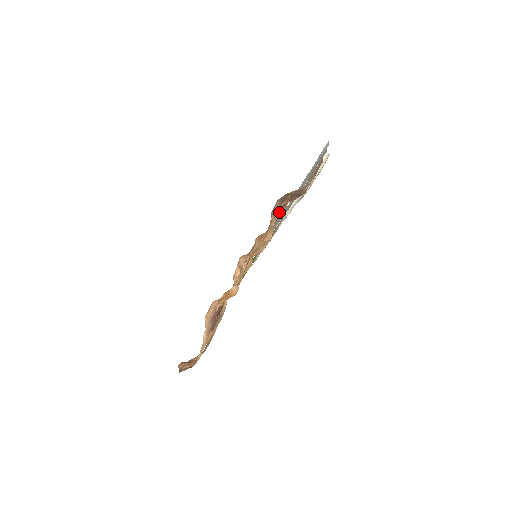
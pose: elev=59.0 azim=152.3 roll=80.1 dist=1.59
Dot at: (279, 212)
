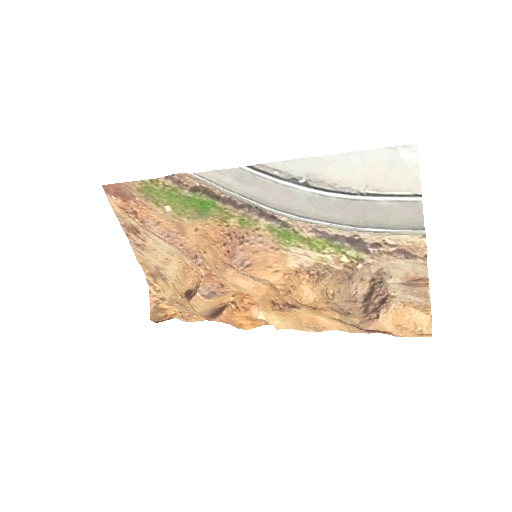
Dot at: (368, 332)
